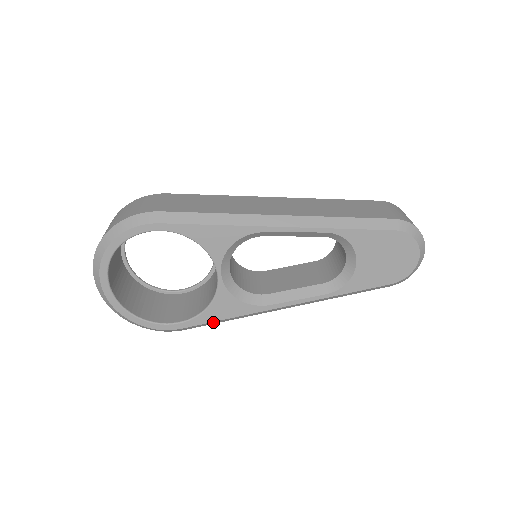
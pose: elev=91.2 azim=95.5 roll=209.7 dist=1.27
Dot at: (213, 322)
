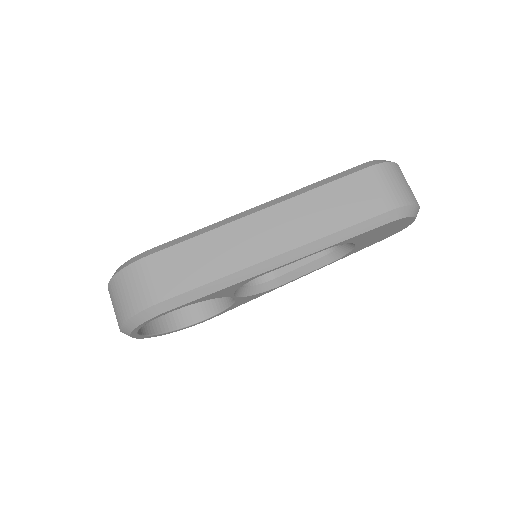
Dot at: occluded
